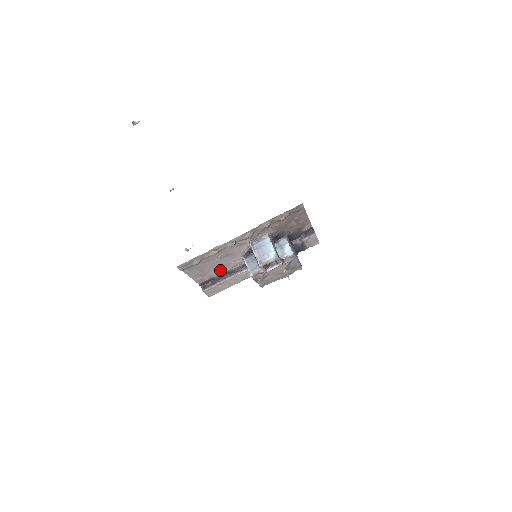
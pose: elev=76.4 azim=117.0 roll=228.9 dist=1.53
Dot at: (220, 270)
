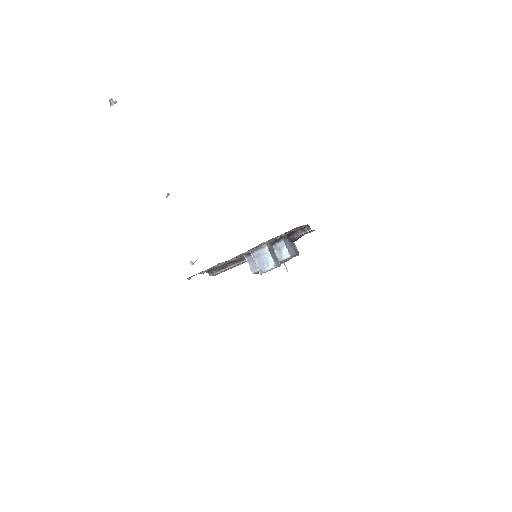
Dot at: occluded
